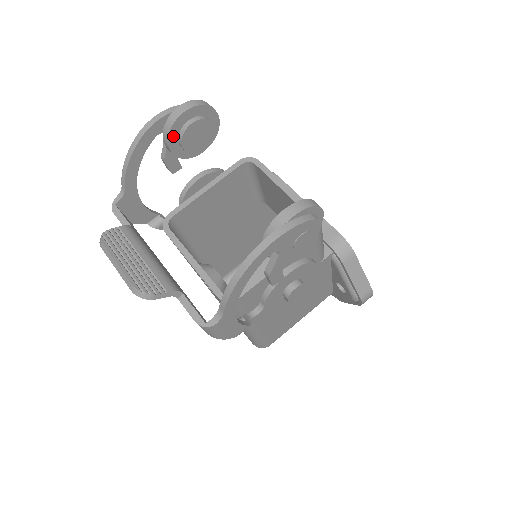
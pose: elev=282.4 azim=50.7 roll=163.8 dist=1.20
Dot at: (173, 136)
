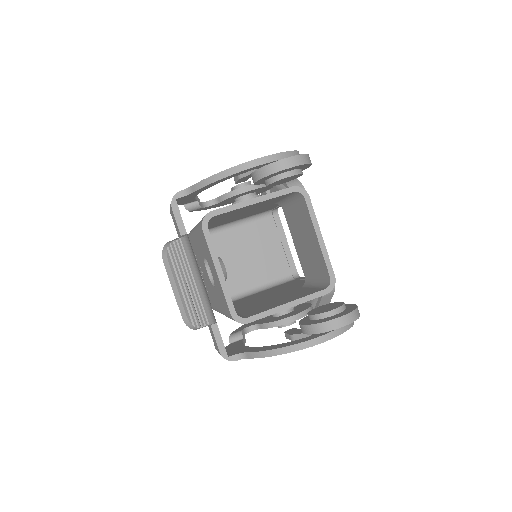
Dot at: (267, 177)
